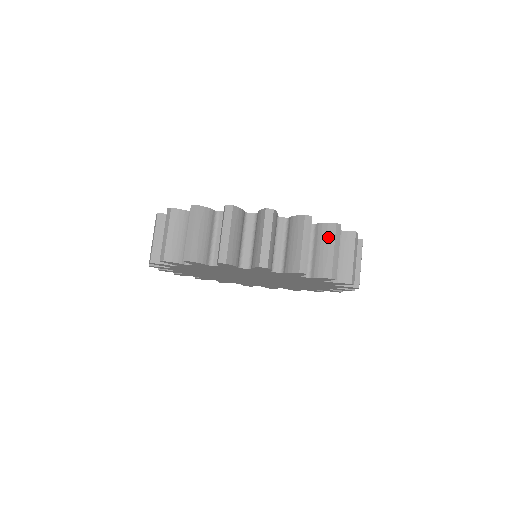
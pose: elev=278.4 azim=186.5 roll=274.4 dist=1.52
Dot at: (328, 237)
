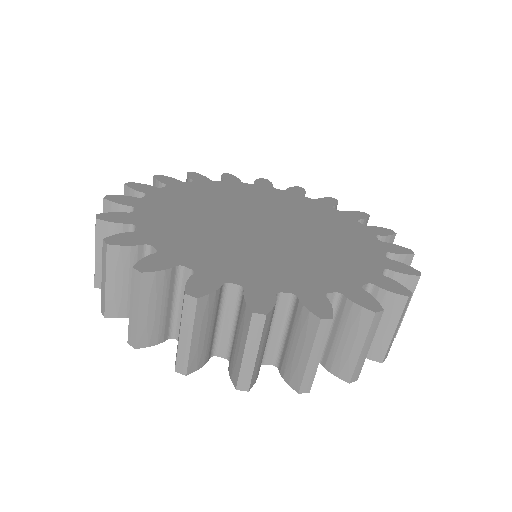
Dot at: (242, 326)
